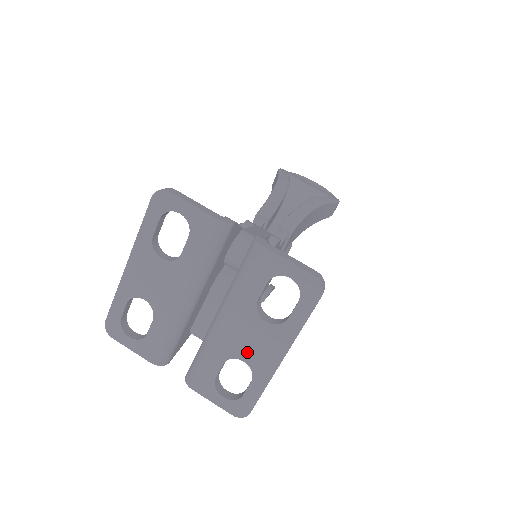
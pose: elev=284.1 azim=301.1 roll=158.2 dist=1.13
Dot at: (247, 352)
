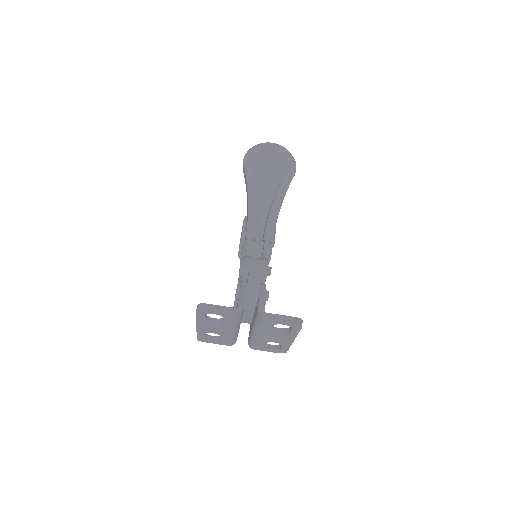
Dot at: (275, 341)
